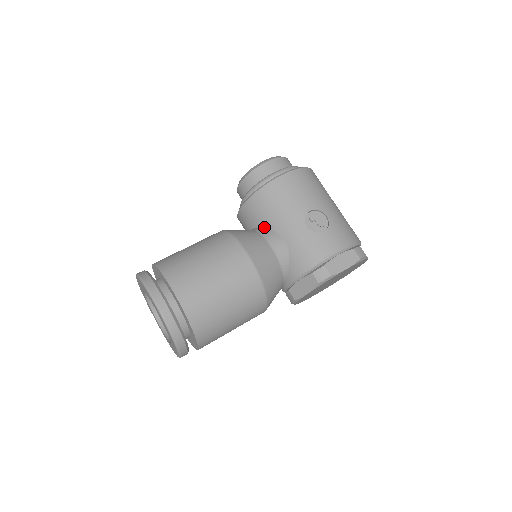
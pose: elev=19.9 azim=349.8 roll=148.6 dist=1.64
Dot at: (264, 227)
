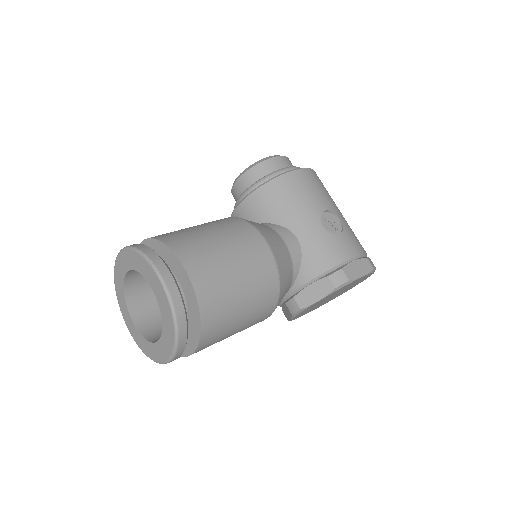
Dot at: (273, 222)
